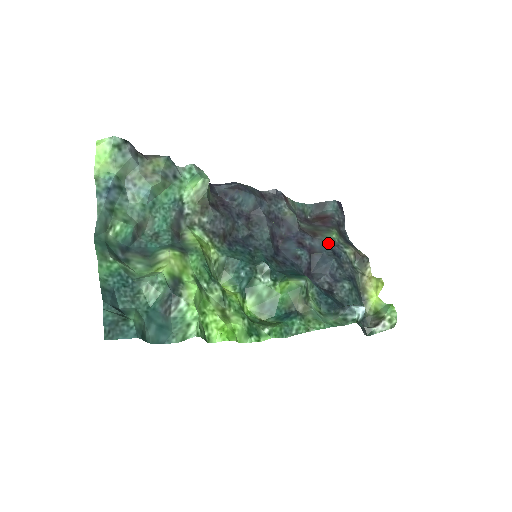
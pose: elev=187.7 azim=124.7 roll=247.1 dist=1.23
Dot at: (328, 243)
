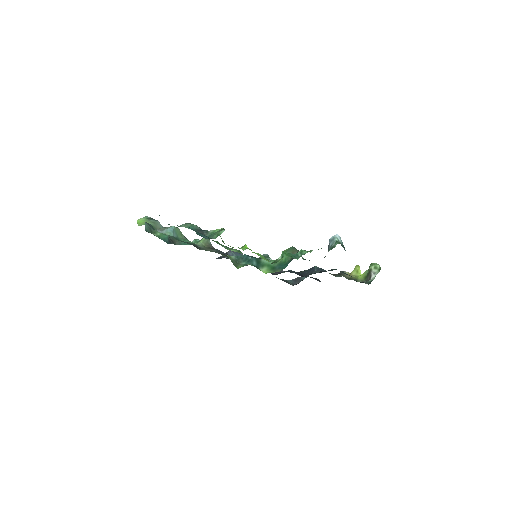
Dot at: occluded
